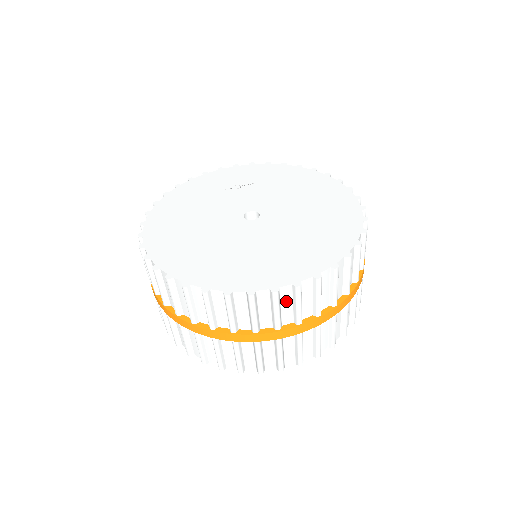
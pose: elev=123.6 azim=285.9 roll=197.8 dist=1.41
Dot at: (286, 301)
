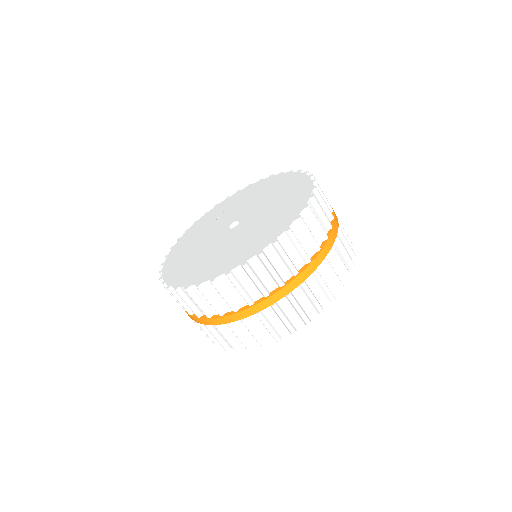
Dot at: (288, 248)
